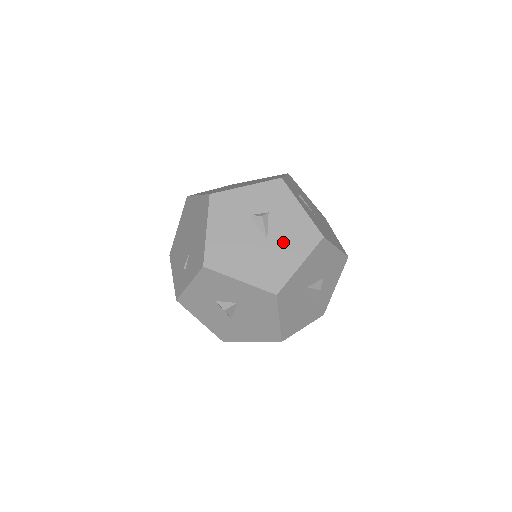
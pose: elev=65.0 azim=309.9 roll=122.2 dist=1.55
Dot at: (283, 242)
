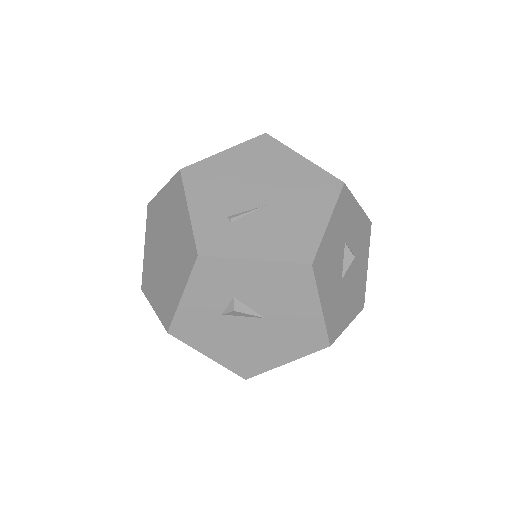
Dot at: (280, 306)
